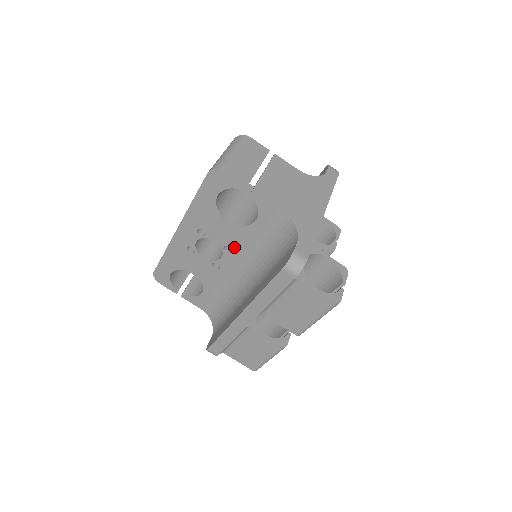
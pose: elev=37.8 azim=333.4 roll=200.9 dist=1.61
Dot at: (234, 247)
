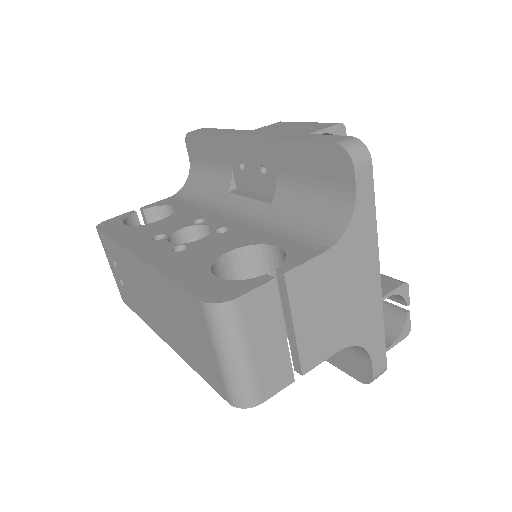
Dot at: occluded
